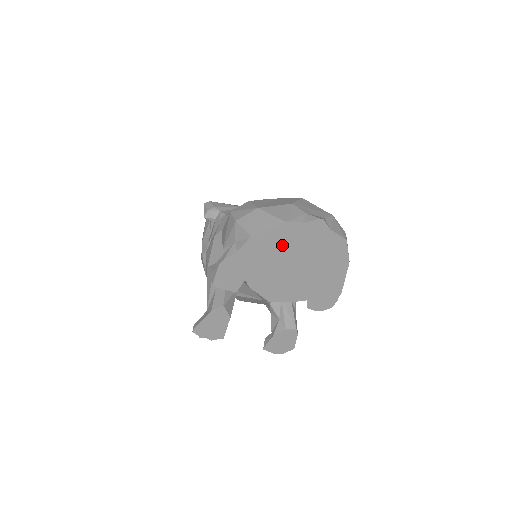
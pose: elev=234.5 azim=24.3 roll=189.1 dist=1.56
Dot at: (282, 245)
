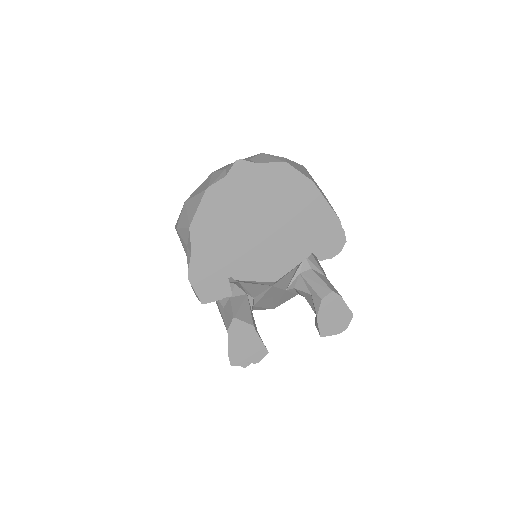
Dot at: (227, 215)
